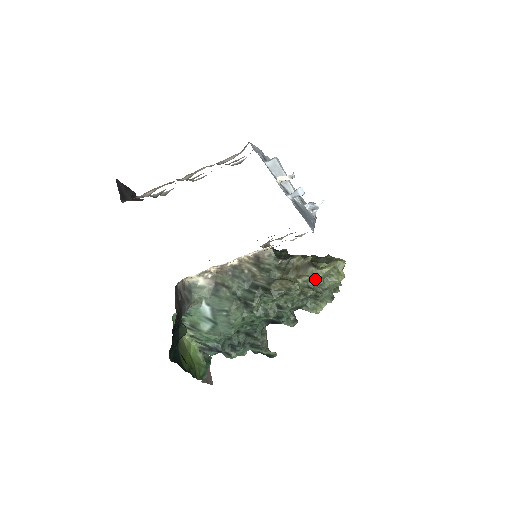
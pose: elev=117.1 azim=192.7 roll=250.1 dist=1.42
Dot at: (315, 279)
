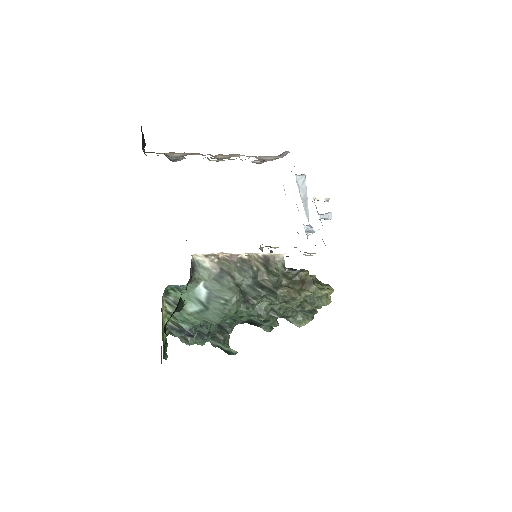
Dot at: (314, 297)
